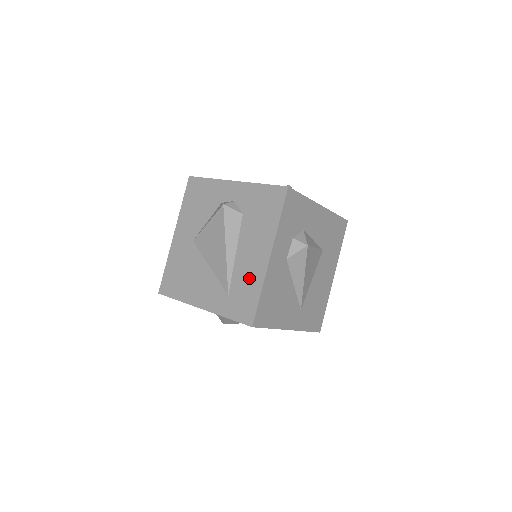
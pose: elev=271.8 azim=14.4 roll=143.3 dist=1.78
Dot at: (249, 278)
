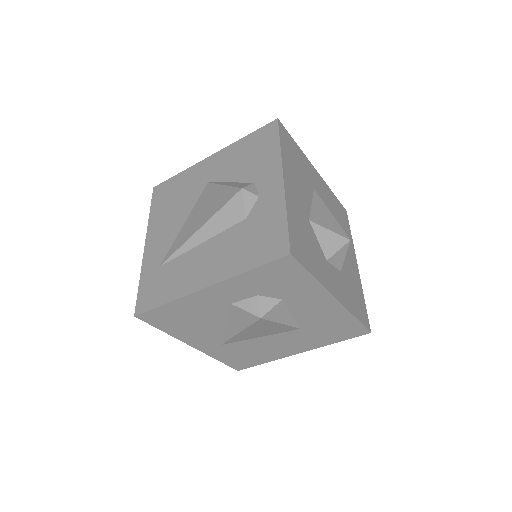
Dot at: (179, 278)
